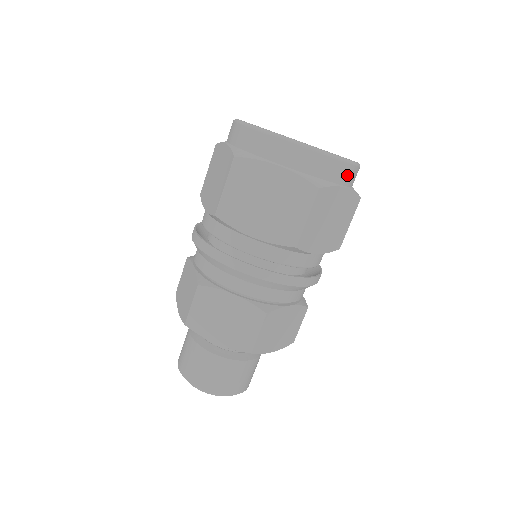
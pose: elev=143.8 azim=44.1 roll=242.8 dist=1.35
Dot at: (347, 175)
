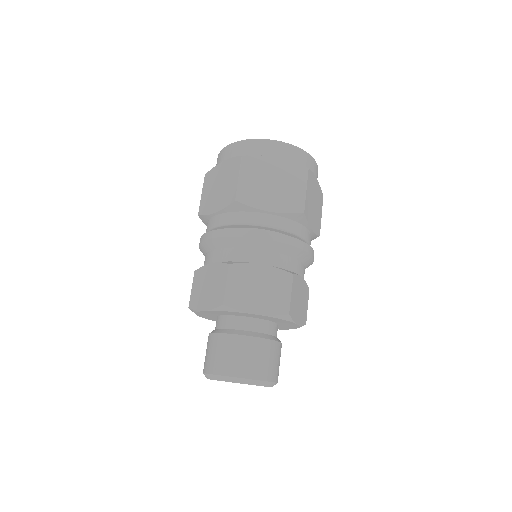
Dot at: (316, 171)
